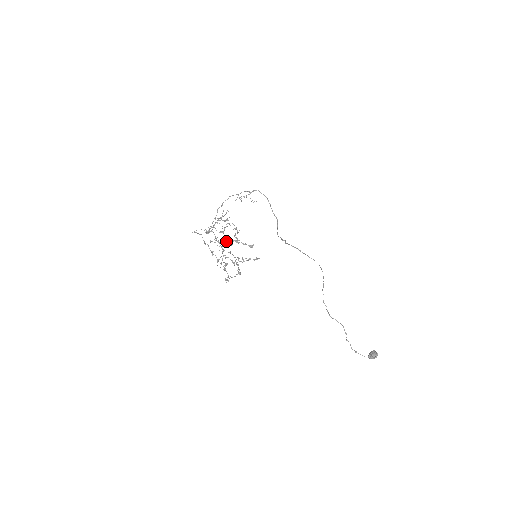
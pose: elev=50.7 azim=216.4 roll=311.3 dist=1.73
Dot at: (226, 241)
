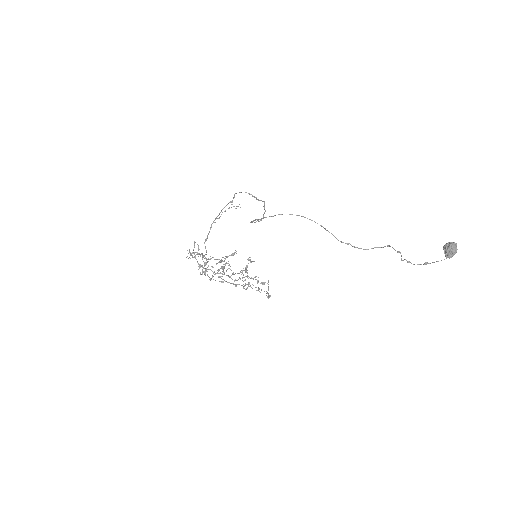
Dot at: (220, 268)
